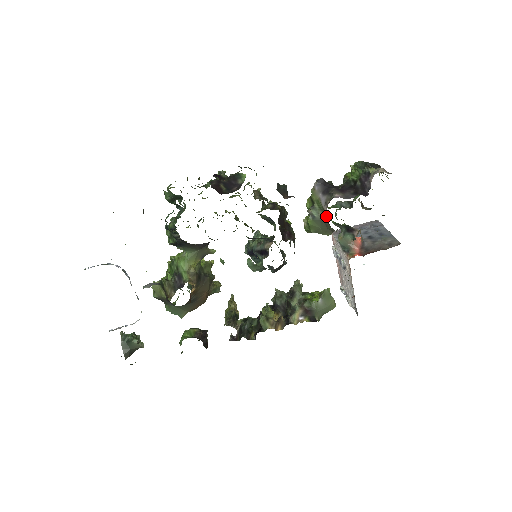
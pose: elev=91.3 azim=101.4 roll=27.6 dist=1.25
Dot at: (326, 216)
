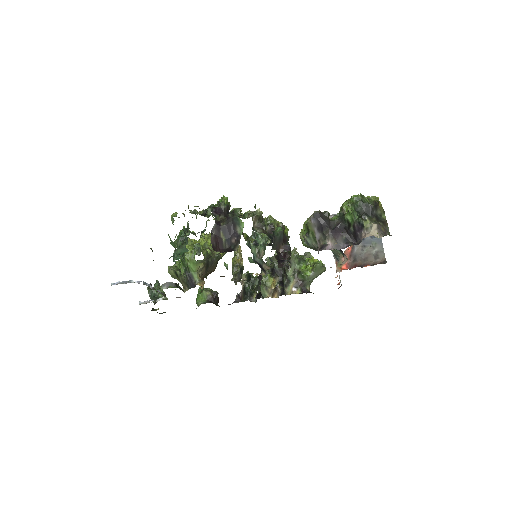
Dot at: (318, 252)
